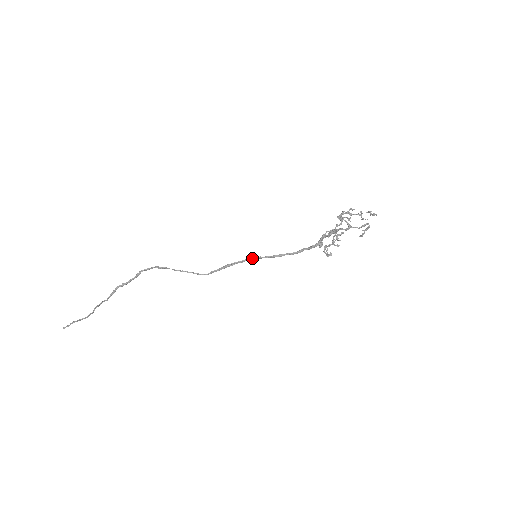
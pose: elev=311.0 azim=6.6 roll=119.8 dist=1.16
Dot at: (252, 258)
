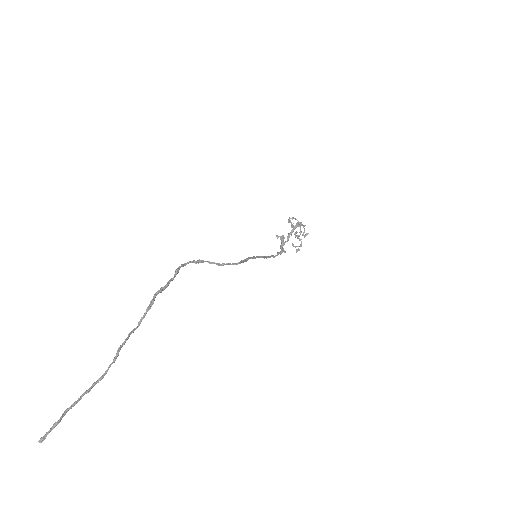
Dot at: occluded
